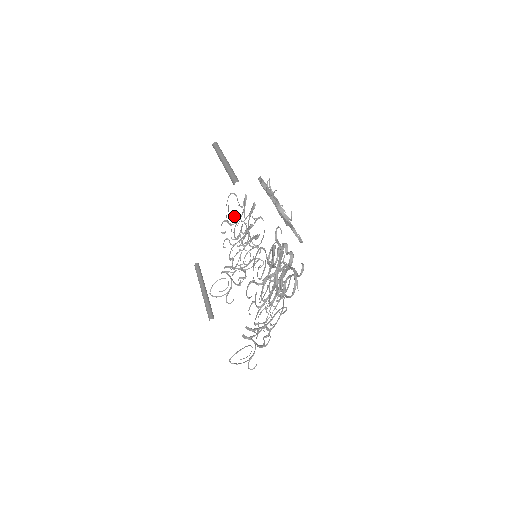
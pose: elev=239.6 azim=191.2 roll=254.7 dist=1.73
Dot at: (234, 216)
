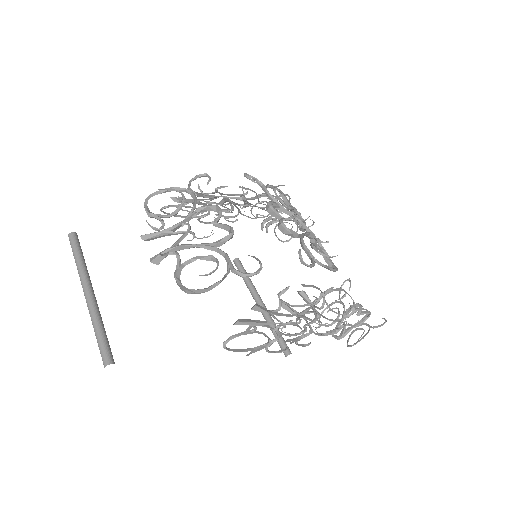
Dot at: occluded
